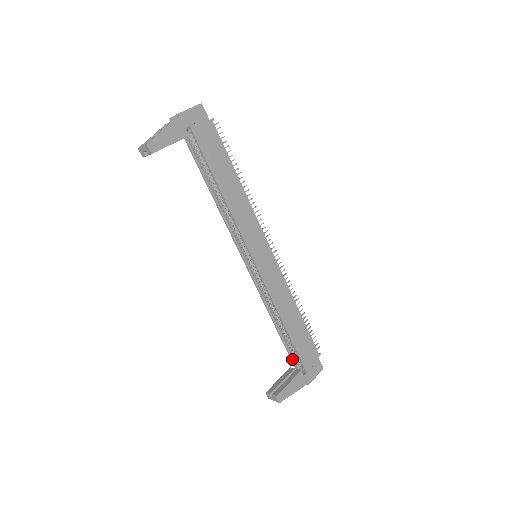
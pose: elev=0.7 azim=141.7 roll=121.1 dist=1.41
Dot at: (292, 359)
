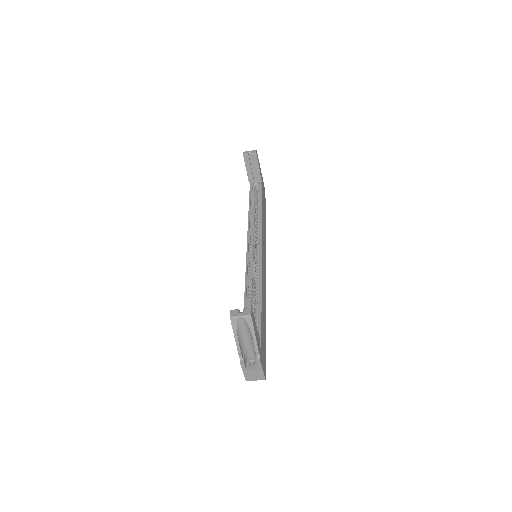
Dot at: occluded
